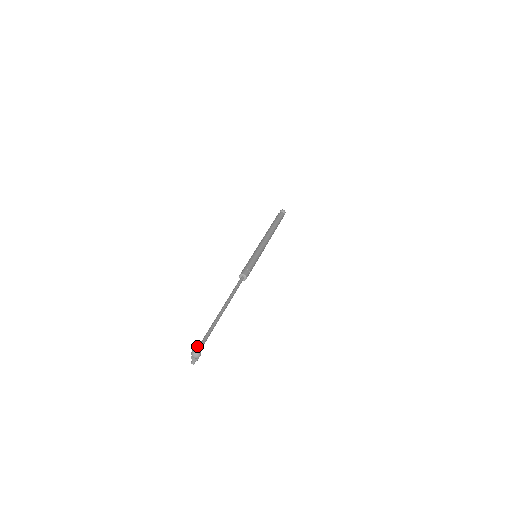
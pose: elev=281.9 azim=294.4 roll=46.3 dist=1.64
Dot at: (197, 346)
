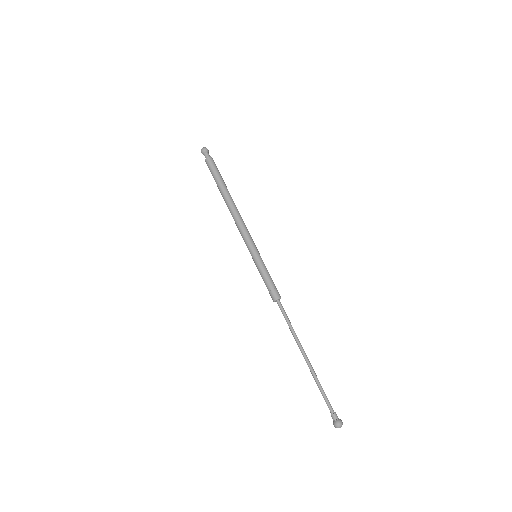
Dot at: occluded
